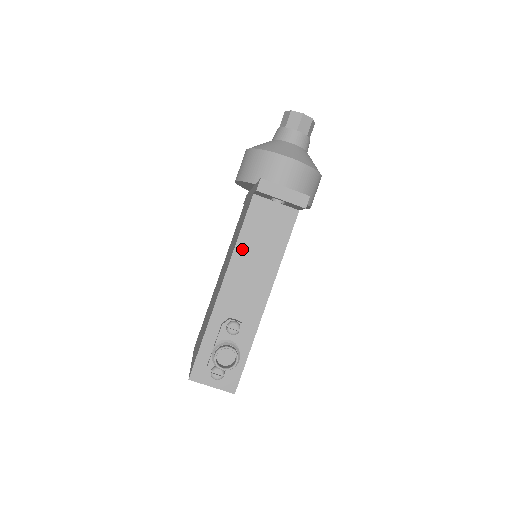
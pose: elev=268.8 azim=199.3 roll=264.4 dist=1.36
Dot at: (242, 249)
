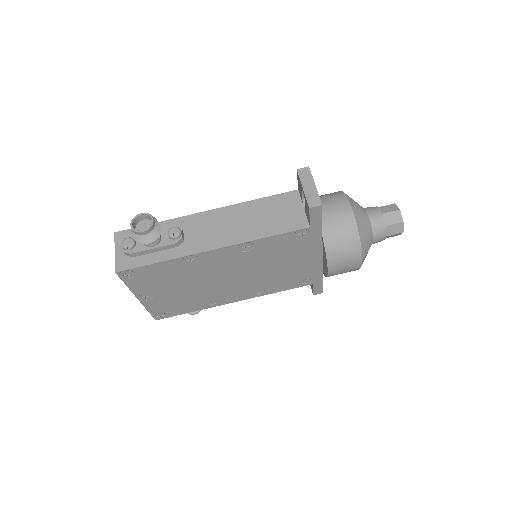
Dot at: (247, 207)
